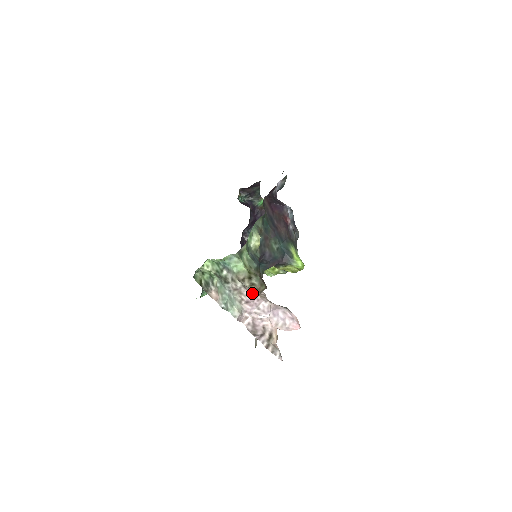
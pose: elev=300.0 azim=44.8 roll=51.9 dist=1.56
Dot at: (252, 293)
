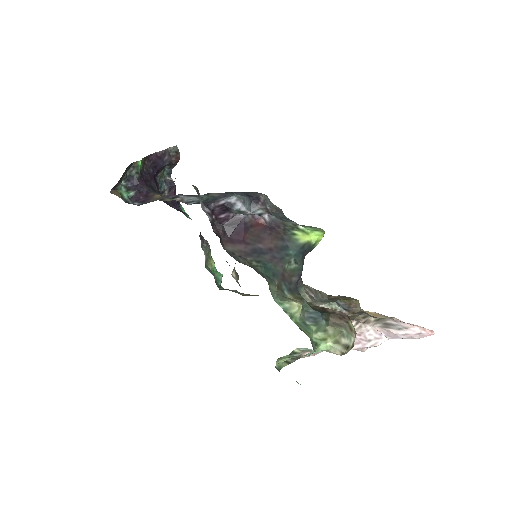
Dot at: occluded
